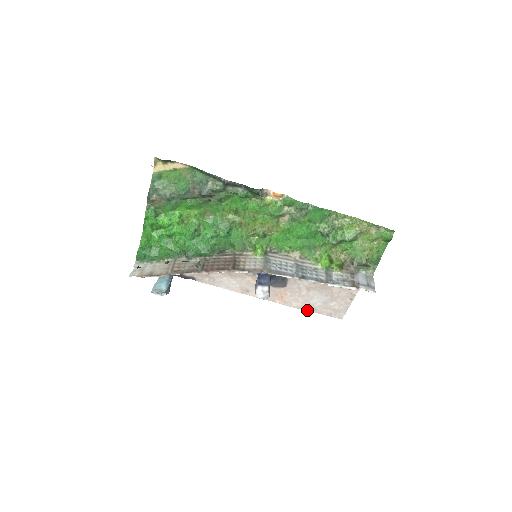
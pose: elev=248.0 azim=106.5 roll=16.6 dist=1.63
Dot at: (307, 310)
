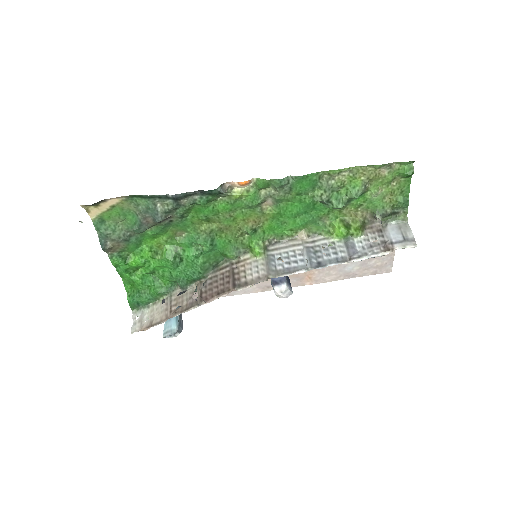
Dot at: (346, 278)
